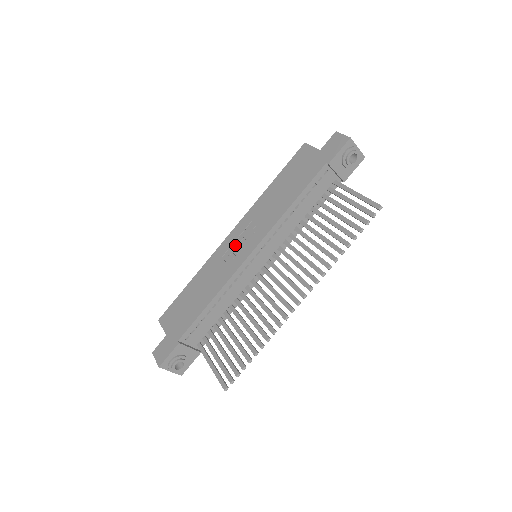
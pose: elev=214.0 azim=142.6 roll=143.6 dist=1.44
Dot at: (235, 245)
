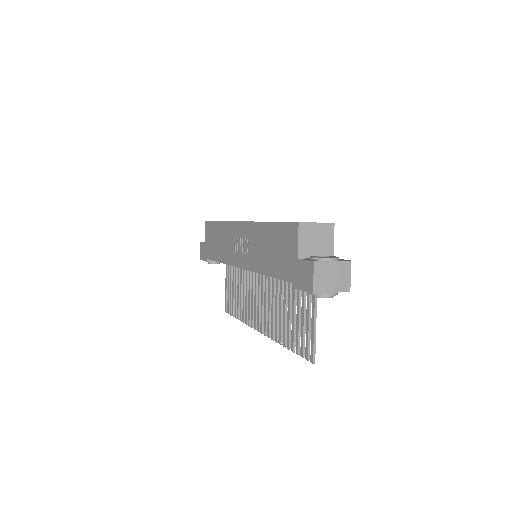
Dot at: (238, 240)
